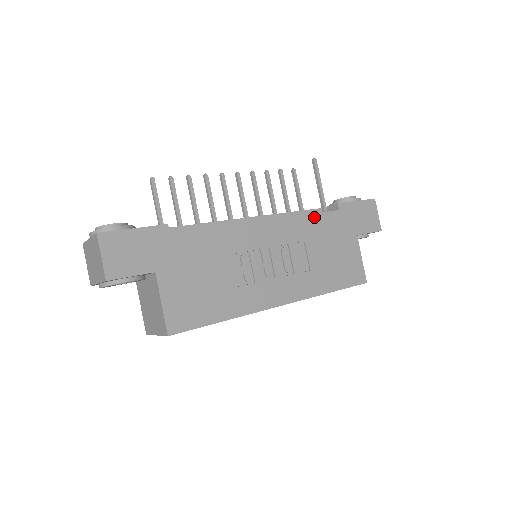
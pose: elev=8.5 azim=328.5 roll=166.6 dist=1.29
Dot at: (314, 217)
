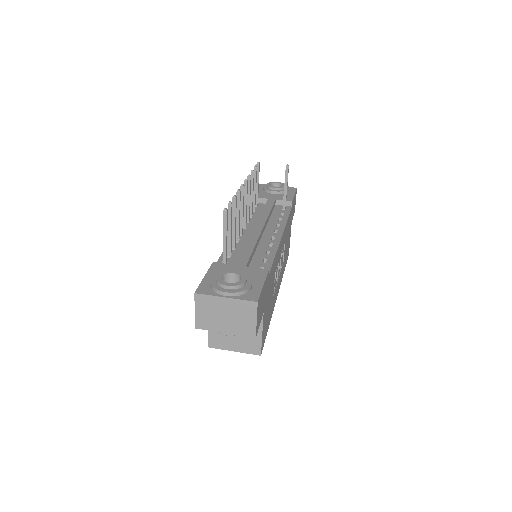
Dot at: (288, 219)
